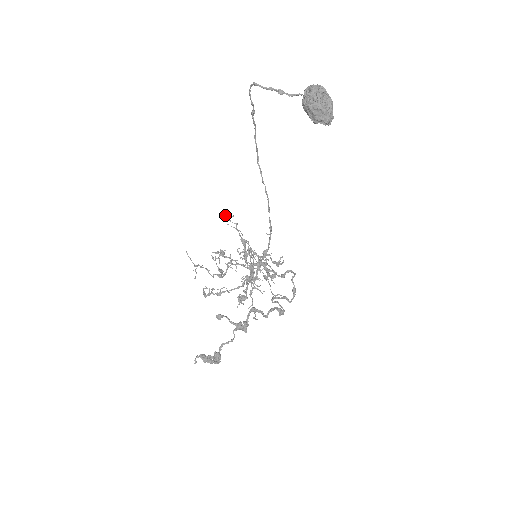
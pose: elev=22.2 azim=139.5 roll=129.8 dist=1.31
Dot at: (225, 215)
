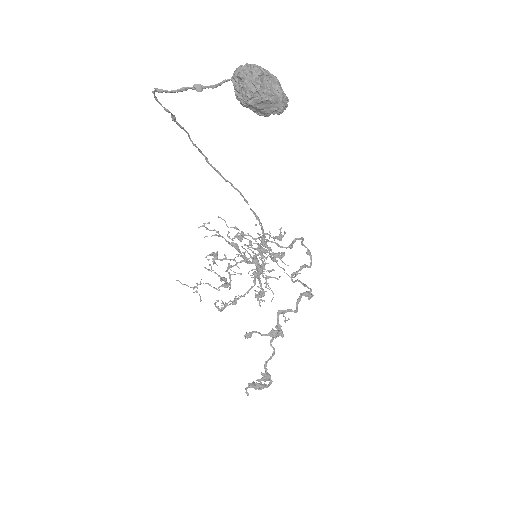
Dot at: occluded
